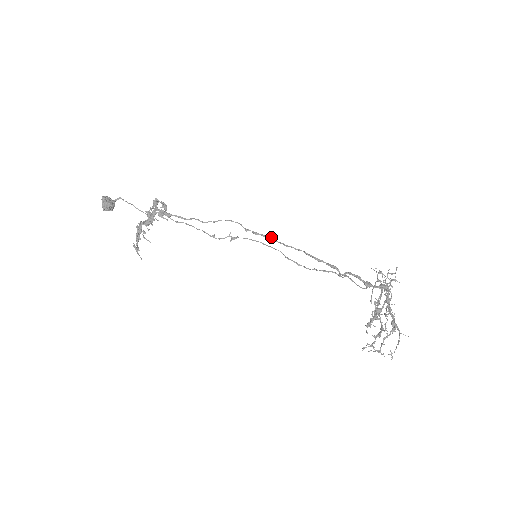
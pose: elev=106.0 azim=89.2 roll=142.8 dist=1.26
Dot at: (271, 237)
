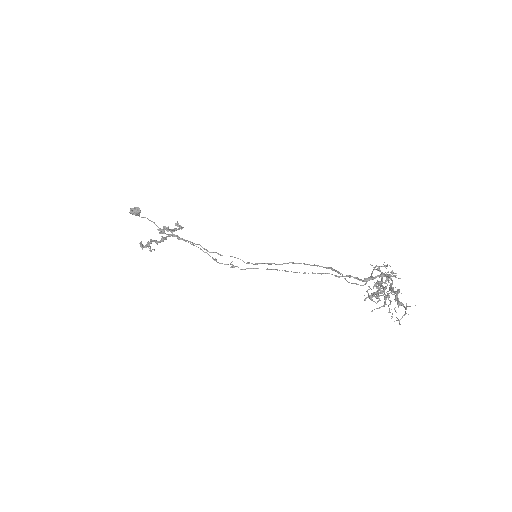
Dot at: (271, 263)
